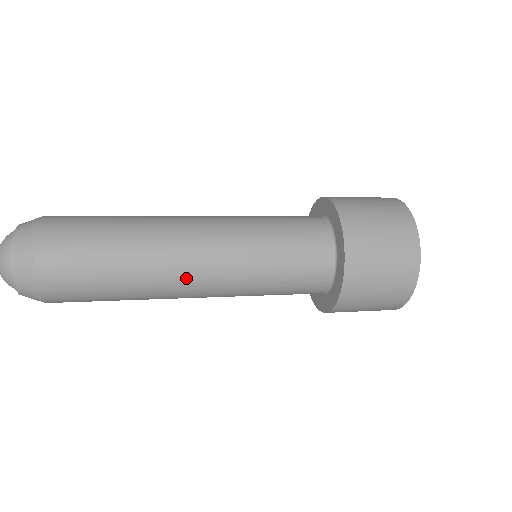
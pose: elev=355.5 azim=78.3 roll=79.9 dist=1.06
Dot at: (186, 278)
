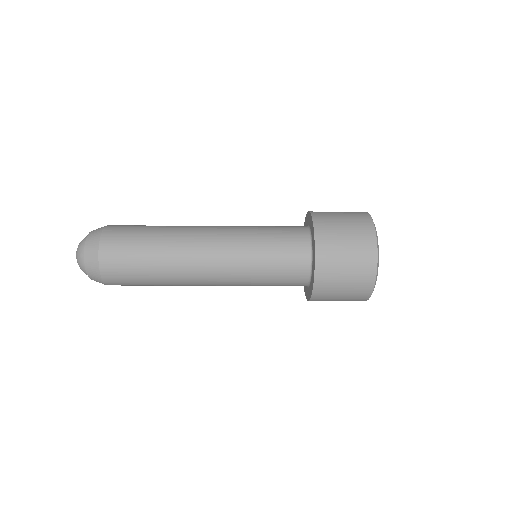
Dot at: (201, 285)
